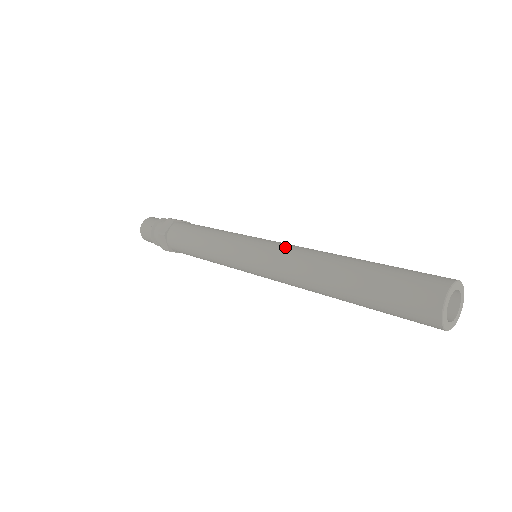
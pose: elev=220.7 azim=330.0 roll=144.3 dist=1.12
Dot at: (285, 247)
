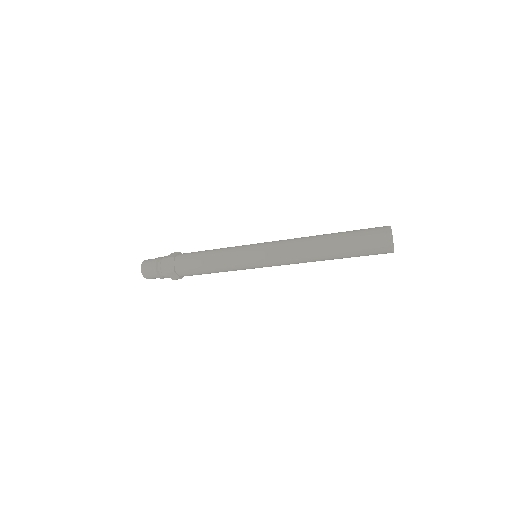
Dot at: occluded
